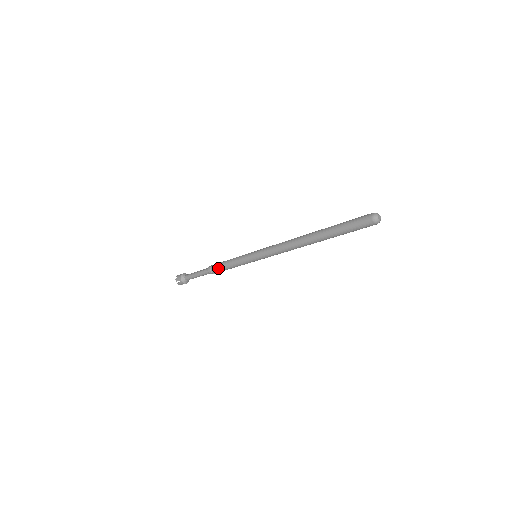
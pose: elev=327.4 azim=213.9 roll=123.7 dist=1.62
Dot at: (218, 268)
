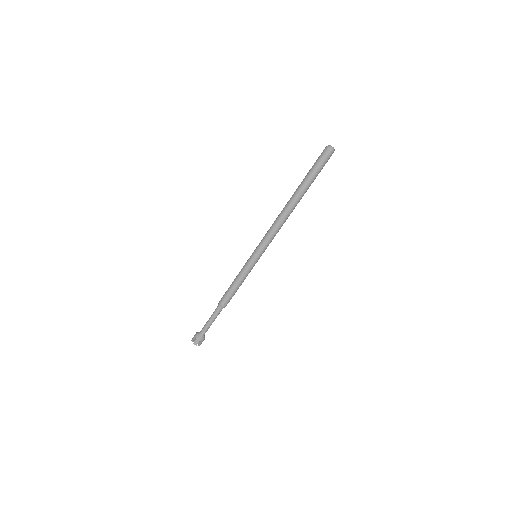
Dot at: (227, 293)
